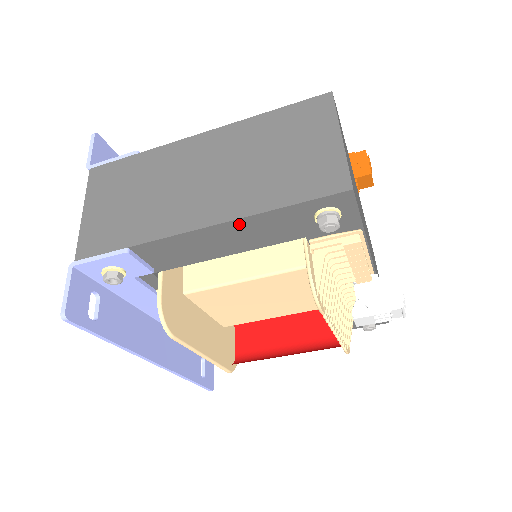
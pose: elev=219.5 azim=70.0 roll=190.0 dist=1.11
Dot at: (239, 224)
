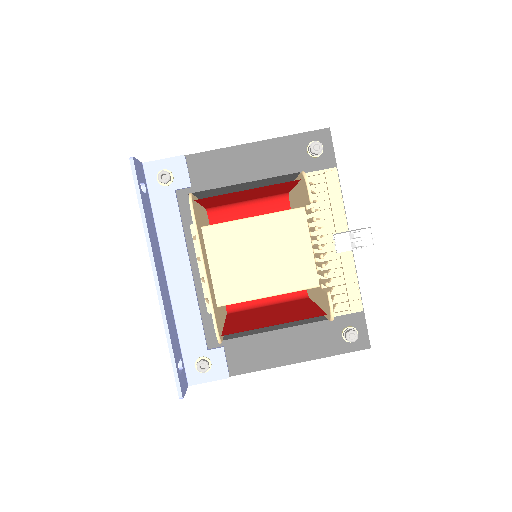
Dot at: (261, 146)
